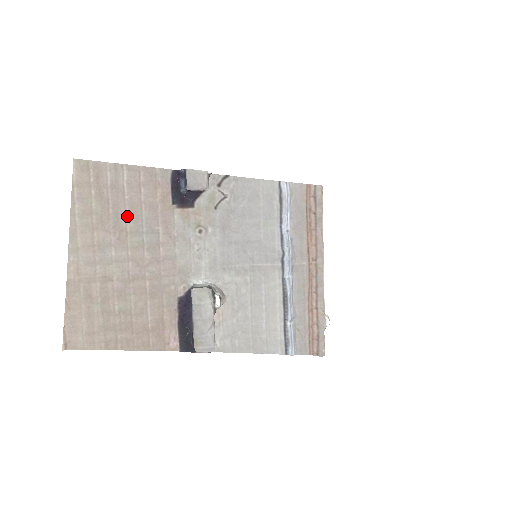
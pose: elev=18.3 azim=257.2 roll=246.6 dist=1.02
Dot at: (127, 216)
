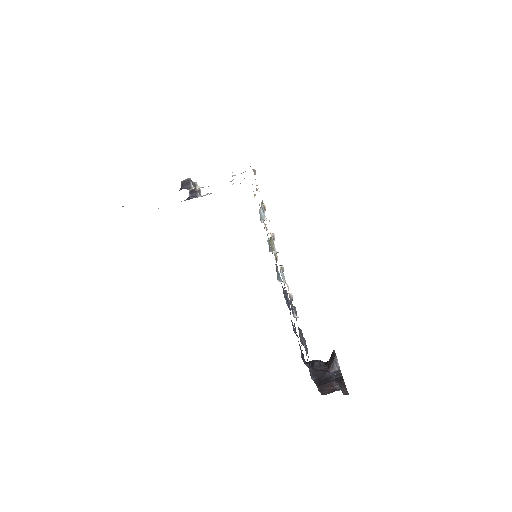
Dot at: occluded
